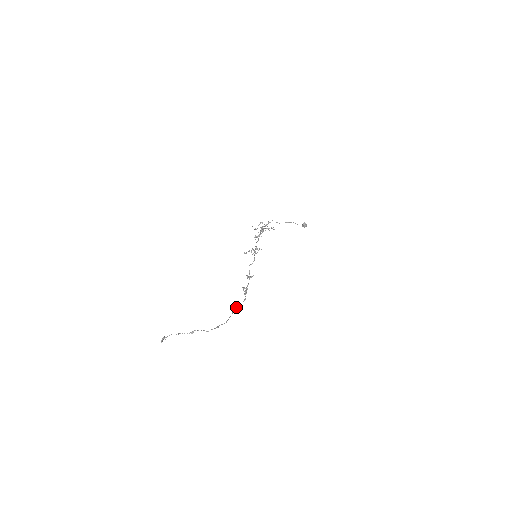
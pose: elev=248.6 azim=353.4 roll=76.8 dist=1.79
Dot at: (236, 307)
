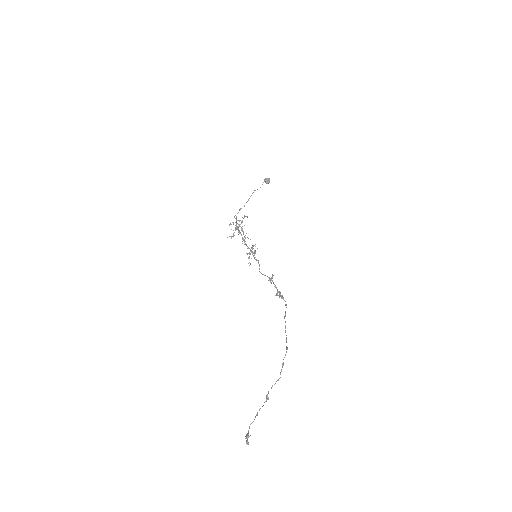
Dot at: occluded
